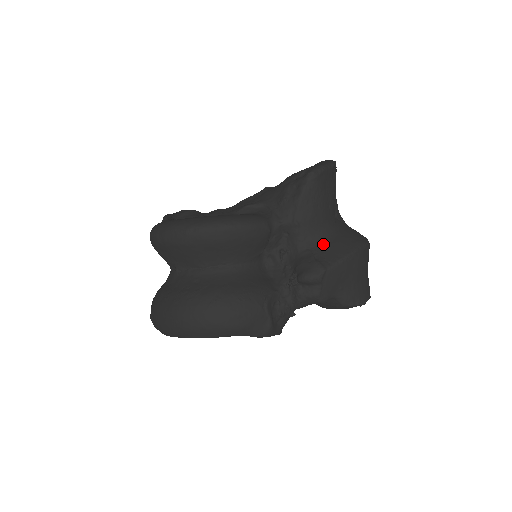
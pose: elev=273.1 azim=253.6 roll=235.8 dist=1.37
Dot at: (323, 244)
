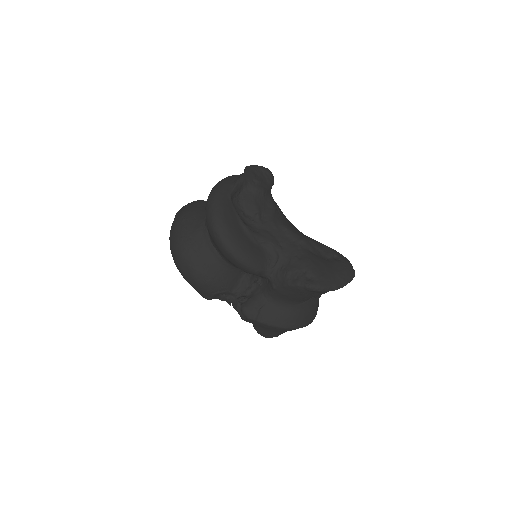
Dot at: (276, 307)
